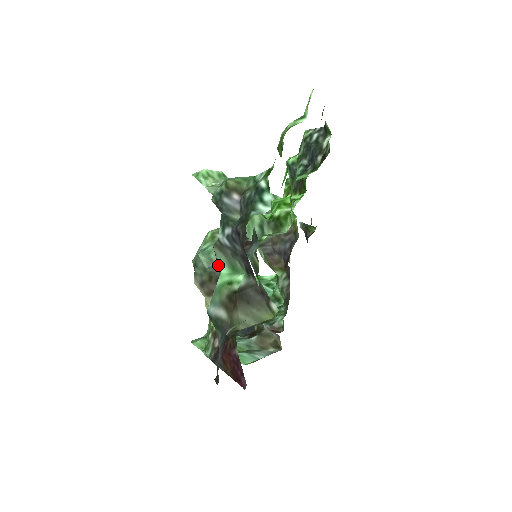
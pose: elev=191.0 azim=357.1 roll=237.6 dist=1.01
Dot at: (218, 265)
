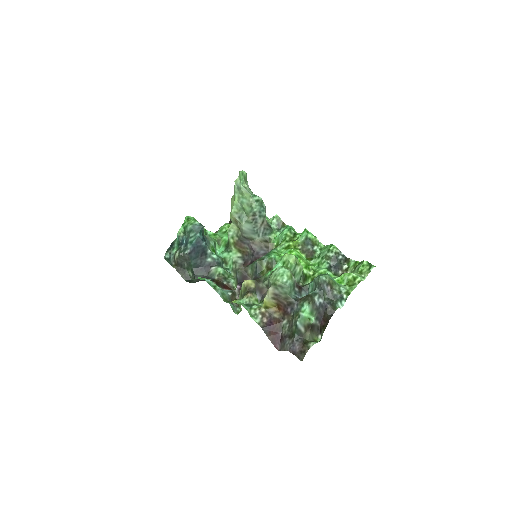
Dot at: (305, 306)
